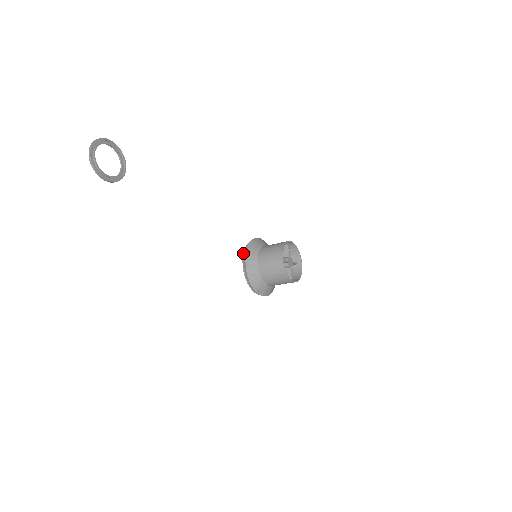
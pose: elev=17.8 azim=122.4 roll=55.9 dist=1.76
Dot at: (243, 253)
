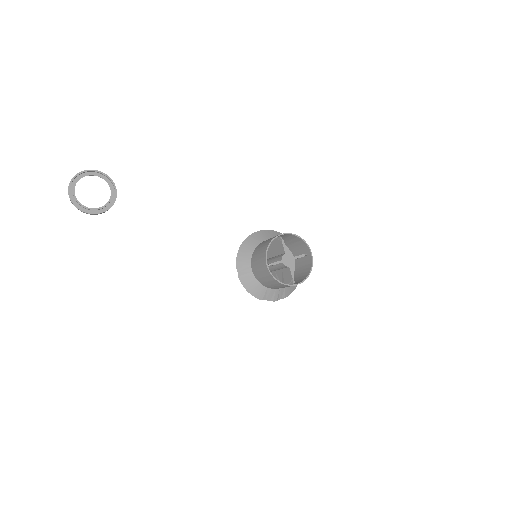
Dot at: occluded
